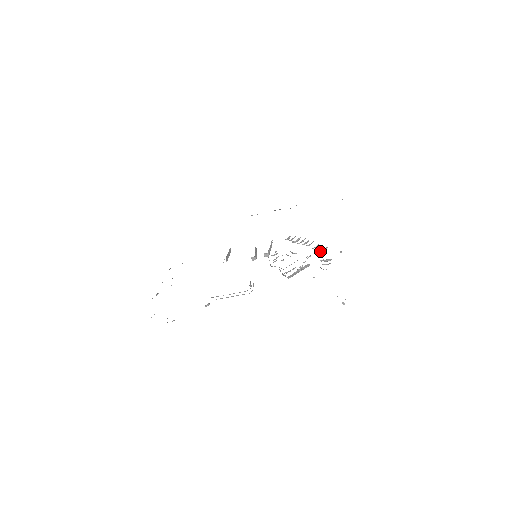
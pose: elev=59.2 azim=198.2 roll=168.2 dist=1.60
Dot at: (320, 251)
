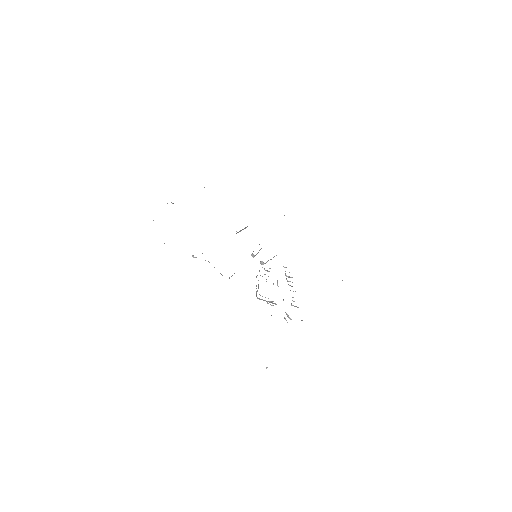
Dot at: (293, 305)
